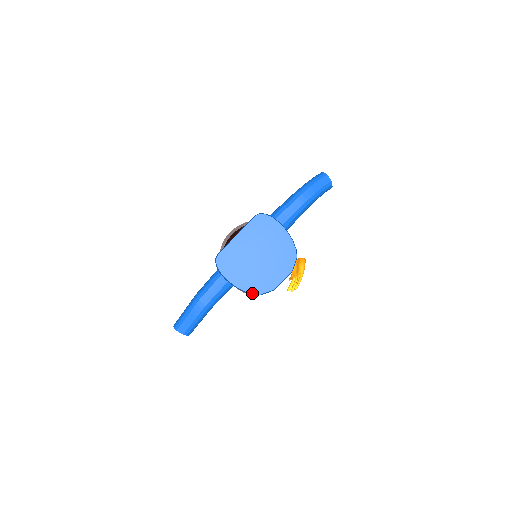
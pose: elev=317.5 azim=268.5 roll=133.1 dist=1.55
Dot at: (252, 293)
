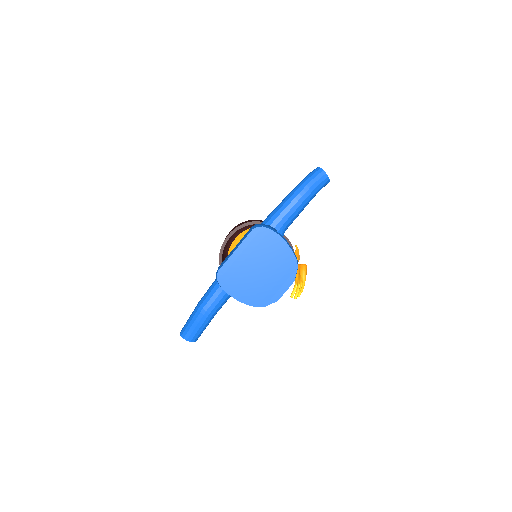
Dot at: (255, 306)
